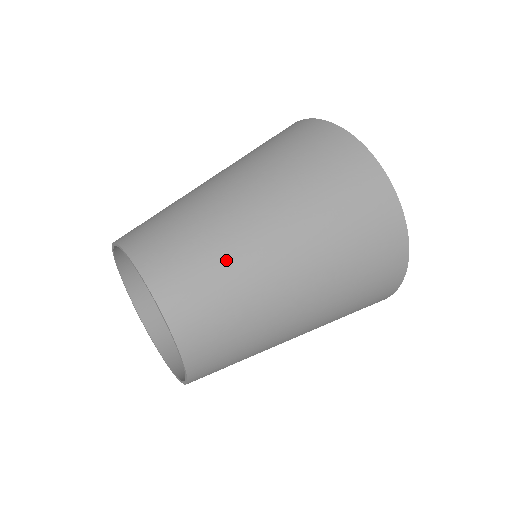
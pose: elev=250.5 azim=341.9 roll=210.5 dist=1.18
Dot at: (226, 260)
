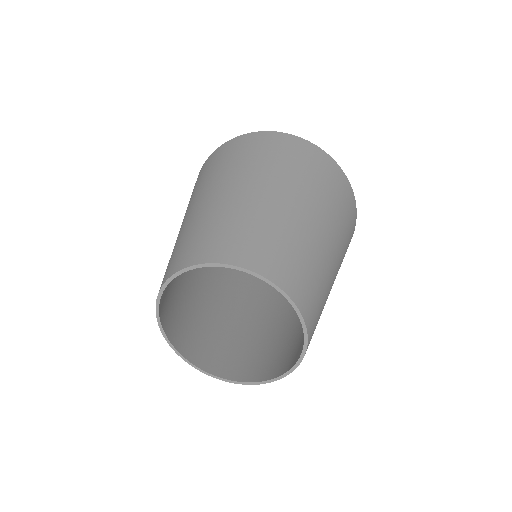
Dot at: (317, 264)
